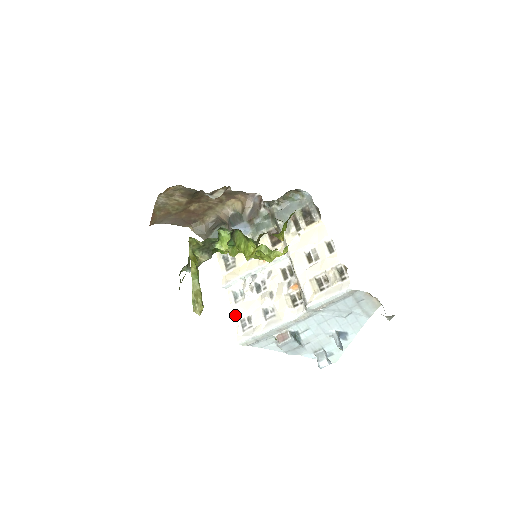
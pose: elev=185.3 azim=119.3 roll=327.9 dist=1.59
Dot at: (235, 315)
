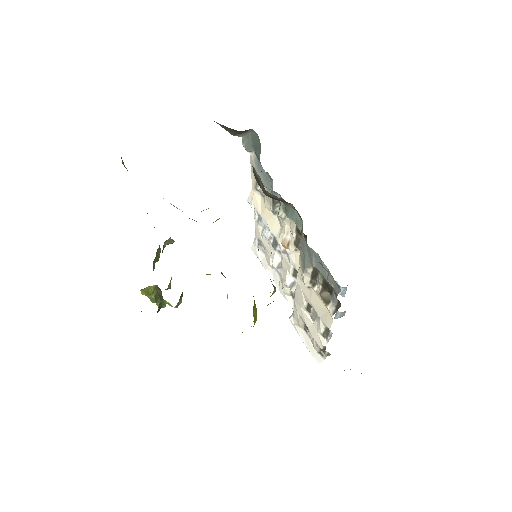
Dot at: (255, 230)
